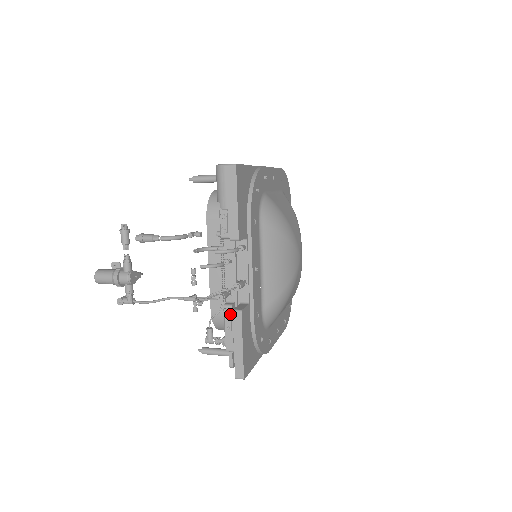
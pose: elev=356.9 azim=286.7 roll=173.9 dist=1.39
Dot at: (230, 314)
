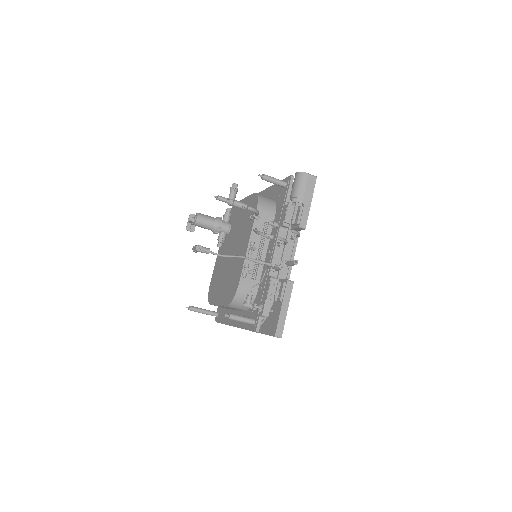
Dot at: (276, 285)
